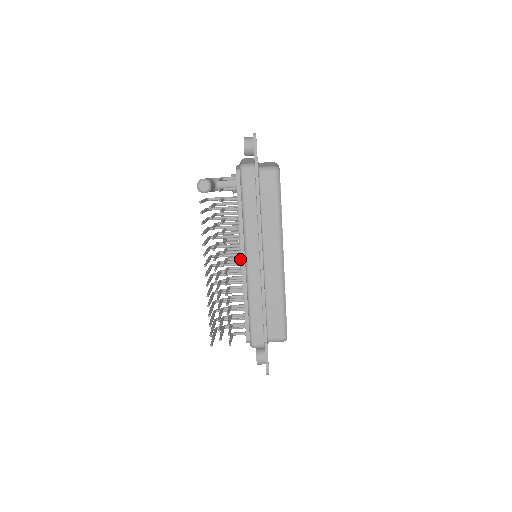
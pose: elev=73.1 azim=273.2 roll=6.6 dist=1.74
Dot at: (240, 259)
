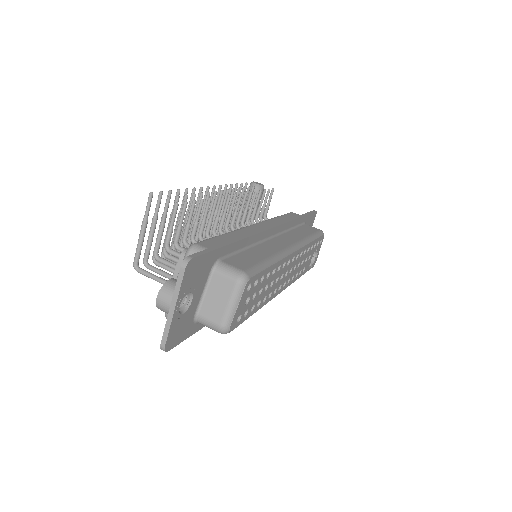
Dot at: occluded
